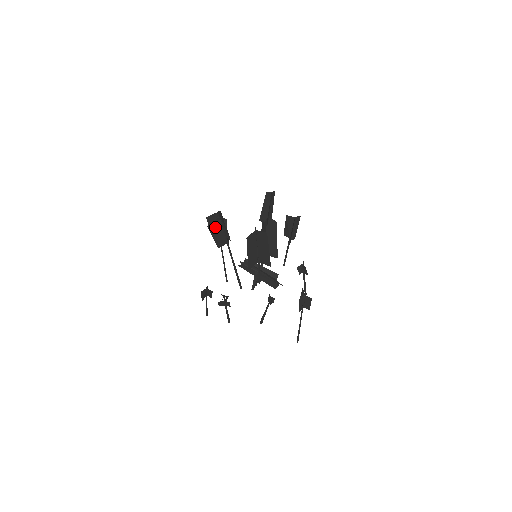
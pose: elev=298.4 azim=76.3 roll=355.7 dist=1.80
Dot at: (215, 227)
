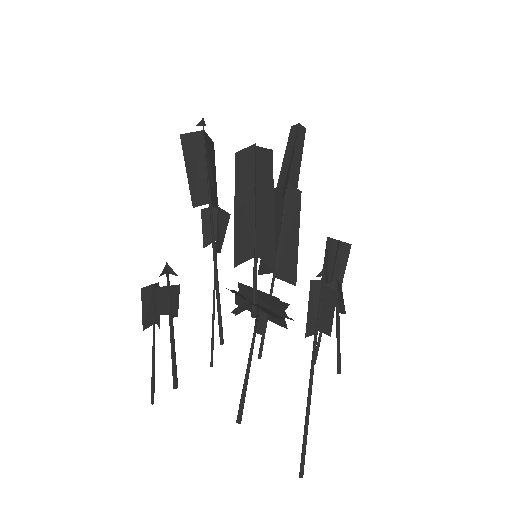
Dot at: (194, 149)
